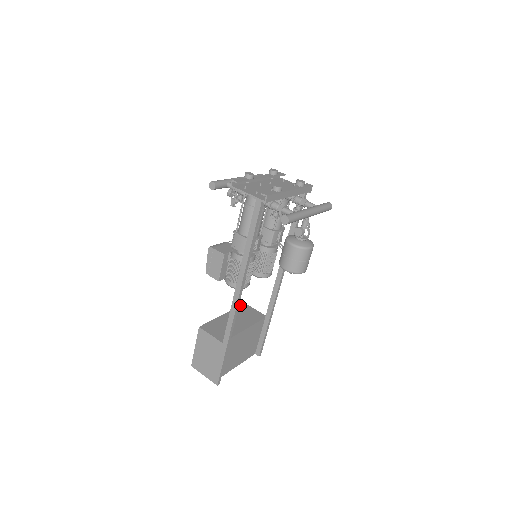
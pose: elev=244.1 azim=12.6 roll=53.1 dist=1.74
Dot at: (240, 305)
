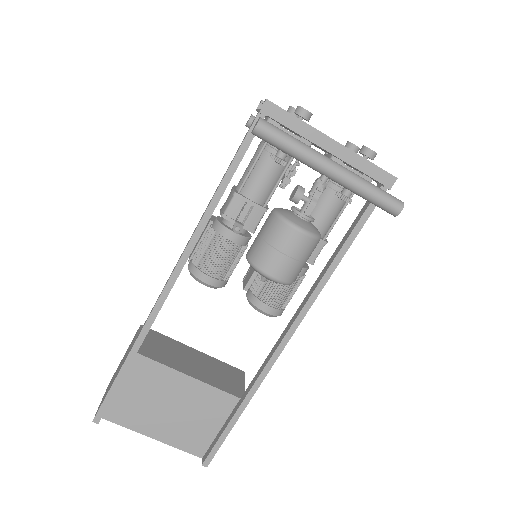
Dot at: occluded
